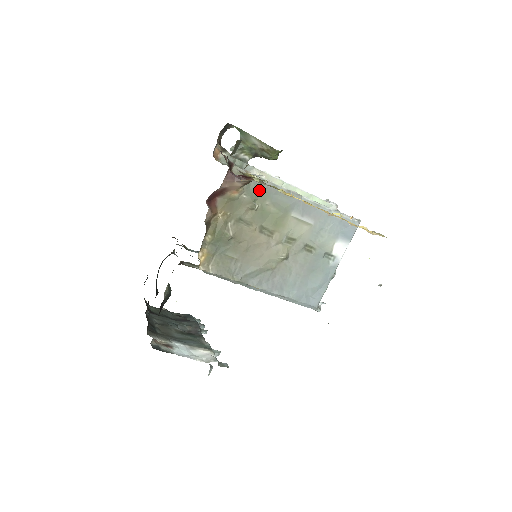
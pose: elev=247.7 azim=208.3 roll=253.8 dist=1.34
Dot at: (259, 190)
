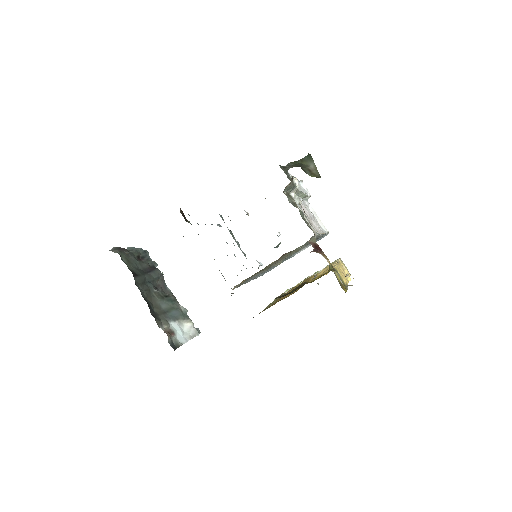
Dot at: occluded
